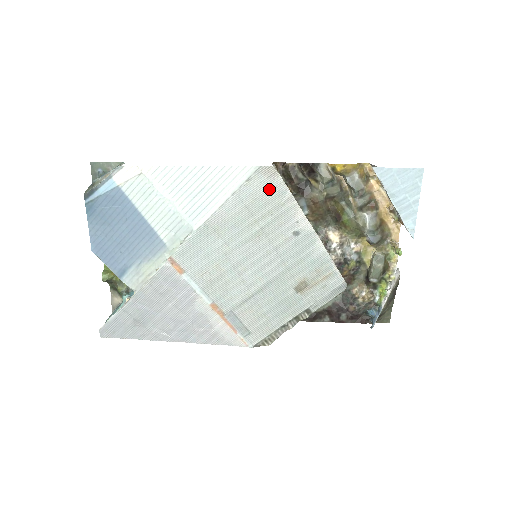
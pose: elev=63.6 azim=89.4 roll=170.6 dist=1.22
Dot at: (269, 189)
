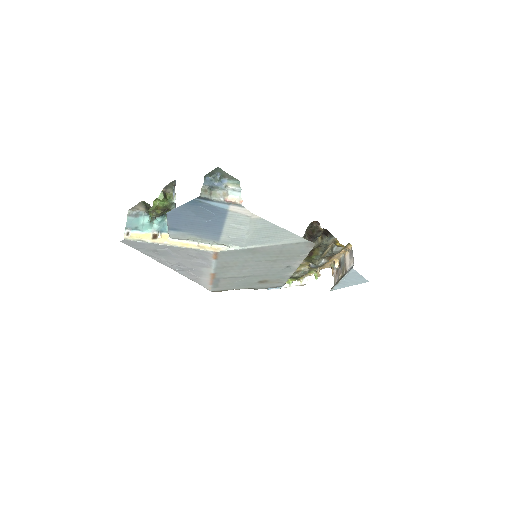
Dot at: (301, 250)
